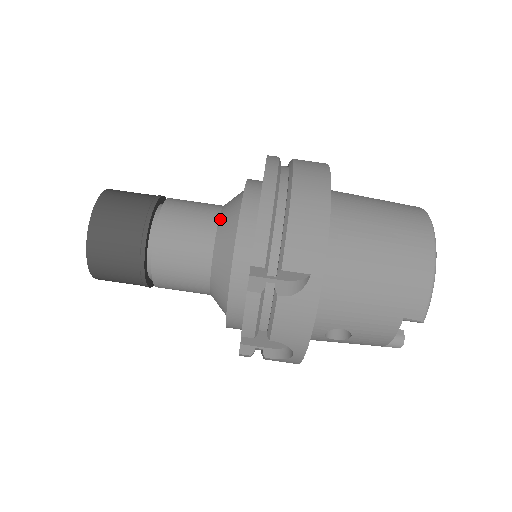
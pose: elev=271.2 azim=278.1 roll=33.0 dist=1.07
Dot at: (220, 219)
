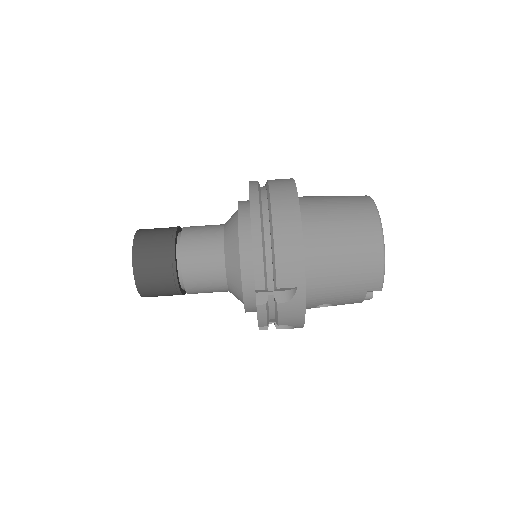
Dot at: (225, 245)
